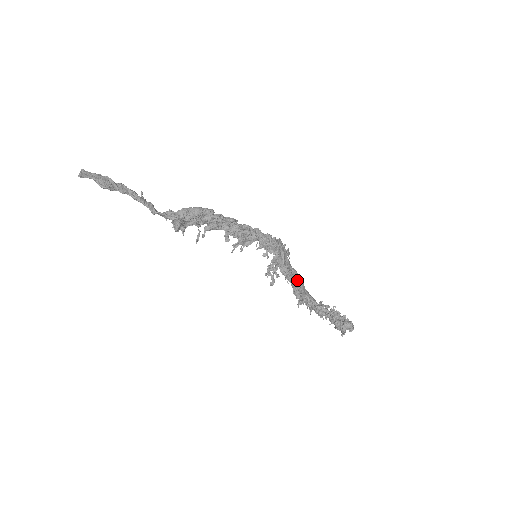
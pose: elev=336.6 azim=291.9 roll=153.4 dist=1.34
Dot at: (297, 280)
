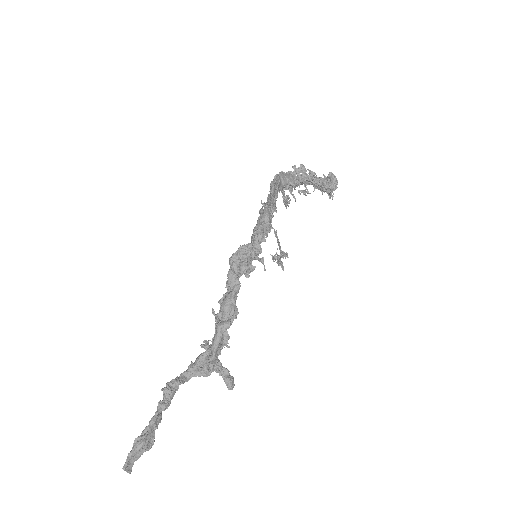
Dot at: (276, 190)
